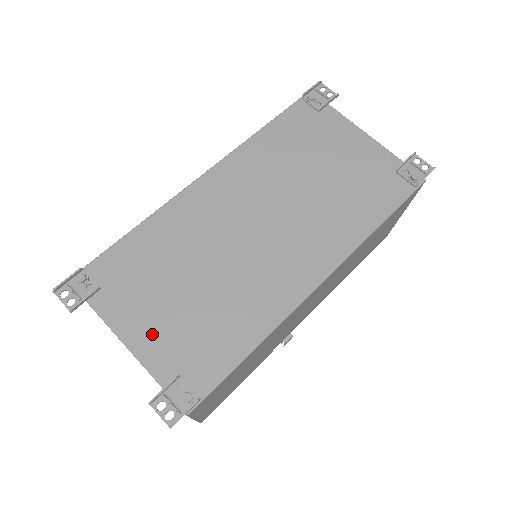
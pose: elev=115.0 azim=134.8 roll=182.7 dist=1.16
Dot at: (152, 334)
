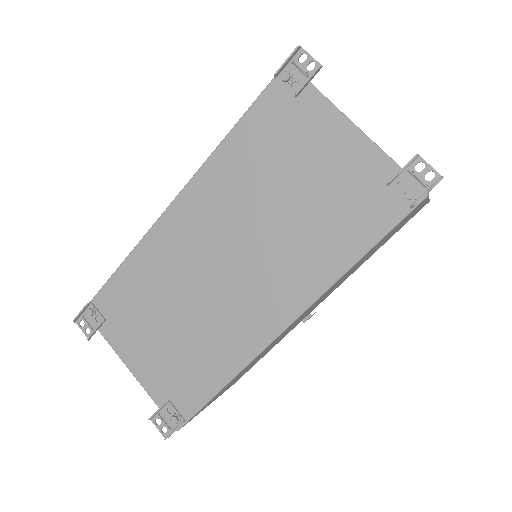
Dot at: (146, 363)
